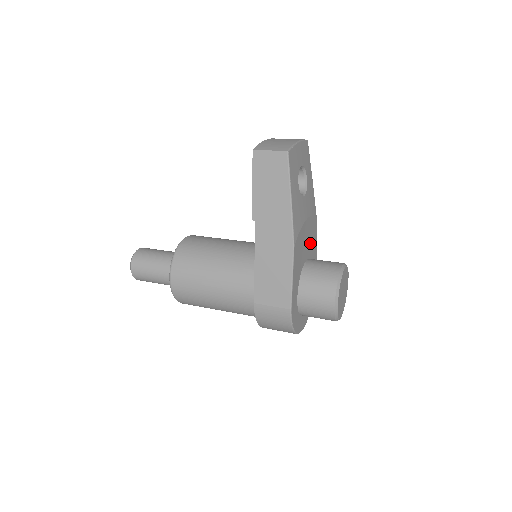
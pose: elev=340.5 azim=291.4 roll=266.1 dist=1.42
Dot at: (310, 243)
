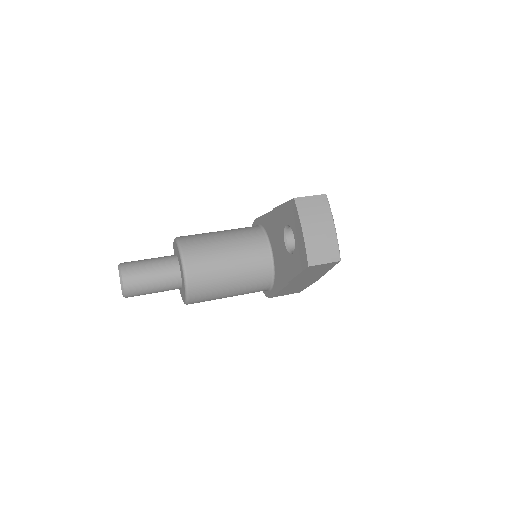
Dot at: occluded
